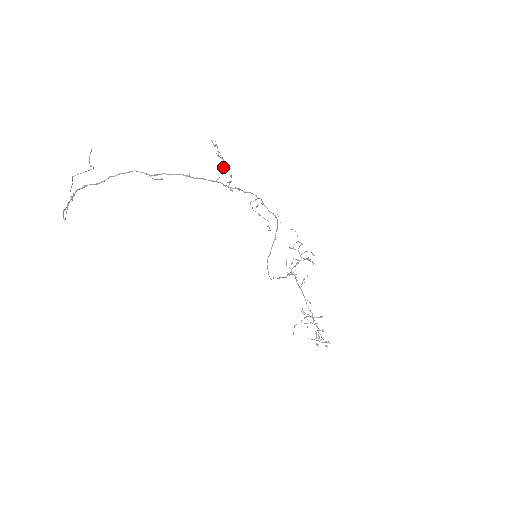
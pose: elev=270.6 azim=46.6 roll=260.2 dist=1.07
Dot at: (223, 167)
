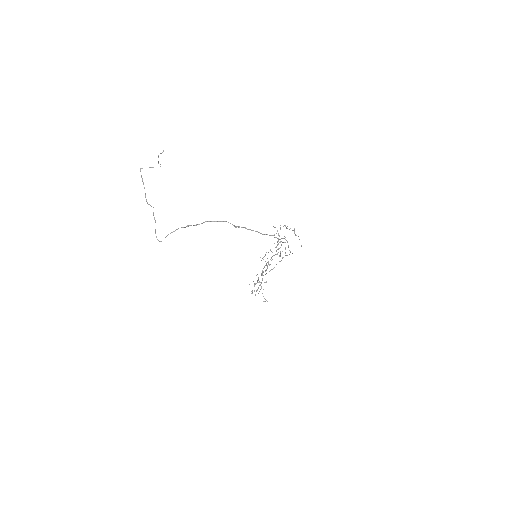
Dot at: occluded
